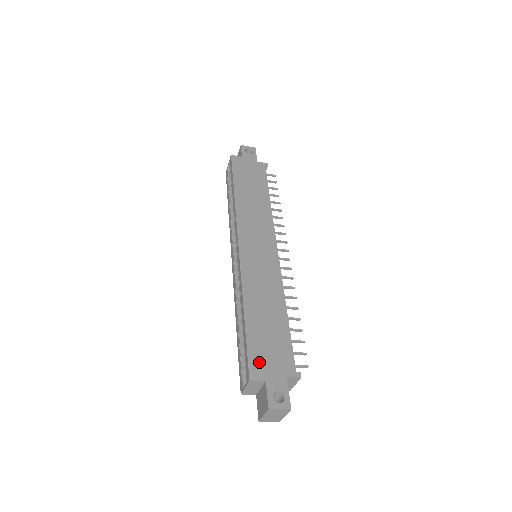
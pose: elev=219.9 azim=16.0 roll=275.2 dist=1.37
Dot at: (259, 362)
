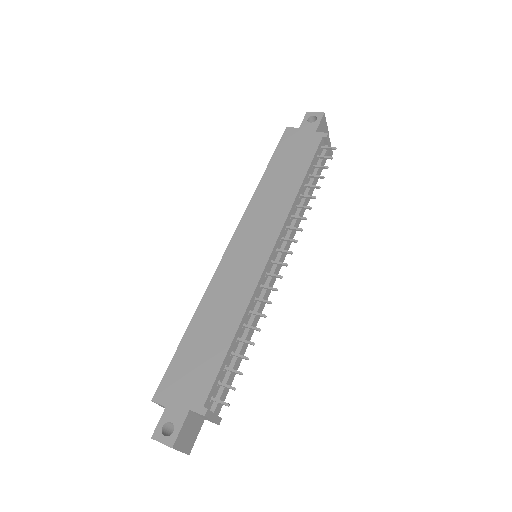
Dot at: (172, 383)
